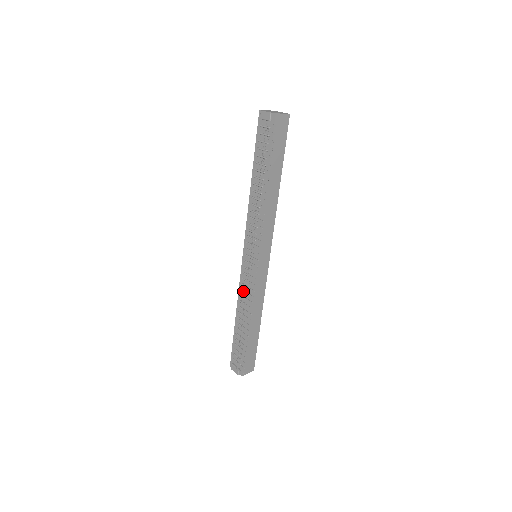
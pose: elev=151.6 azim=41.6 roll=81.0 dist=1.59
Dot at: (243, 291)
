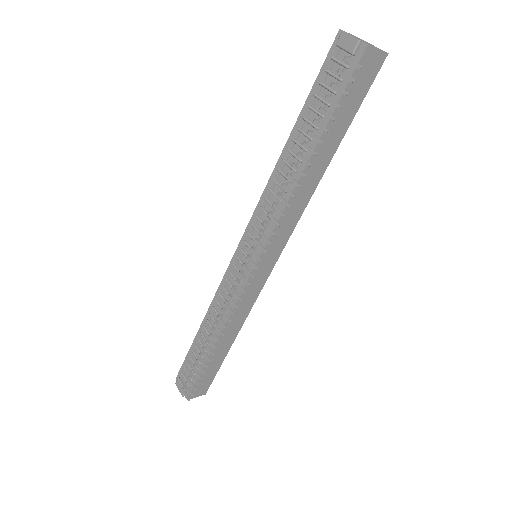
Dot at: (222, 297)
